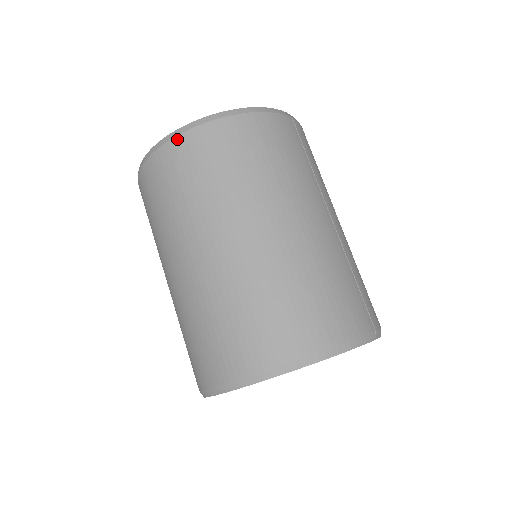
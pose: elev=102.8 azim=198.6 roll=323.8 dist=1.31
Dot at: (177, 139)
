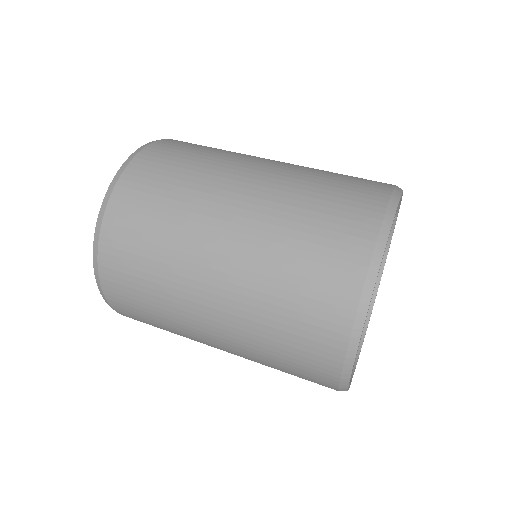
Dot at: (139, 155)
